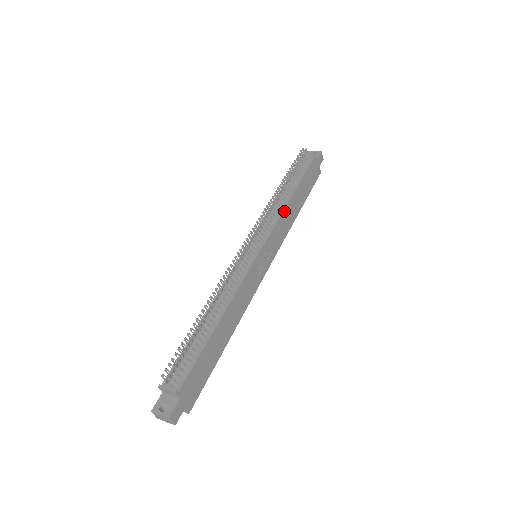
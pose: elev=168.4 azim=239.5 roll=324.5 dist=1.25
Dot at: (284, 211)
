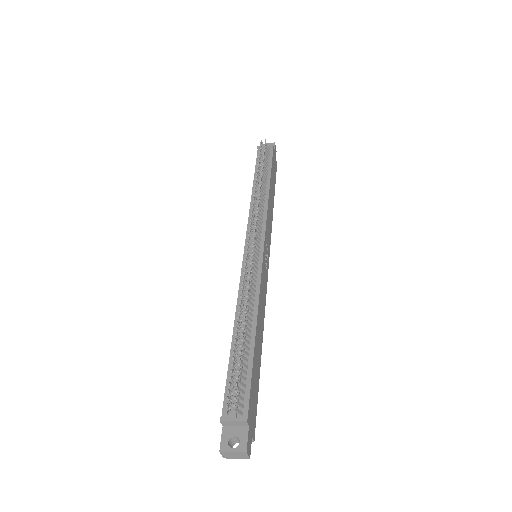
Dot at: (268, 205)
